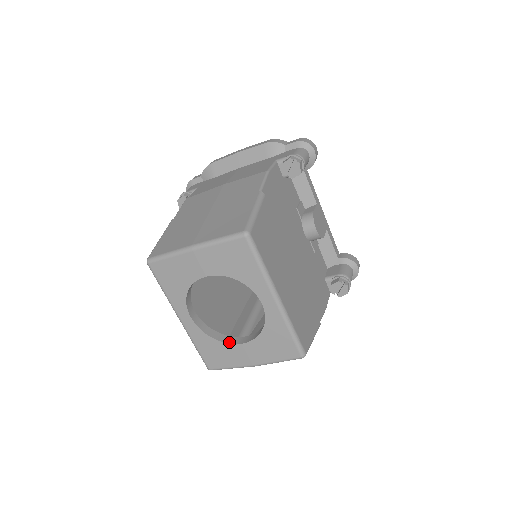
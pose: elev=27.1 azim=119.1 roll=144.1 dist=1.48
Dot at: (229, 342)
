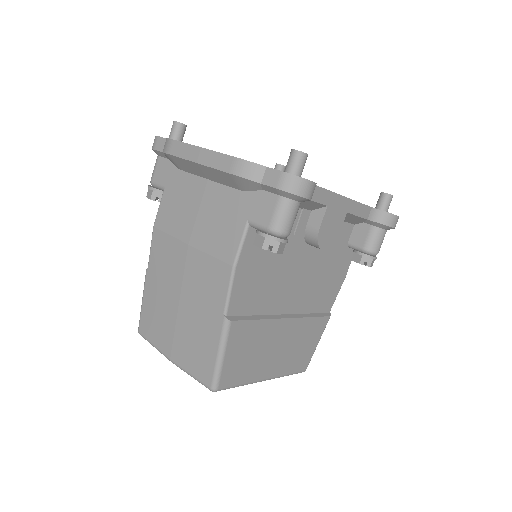
Dot at: occluded
